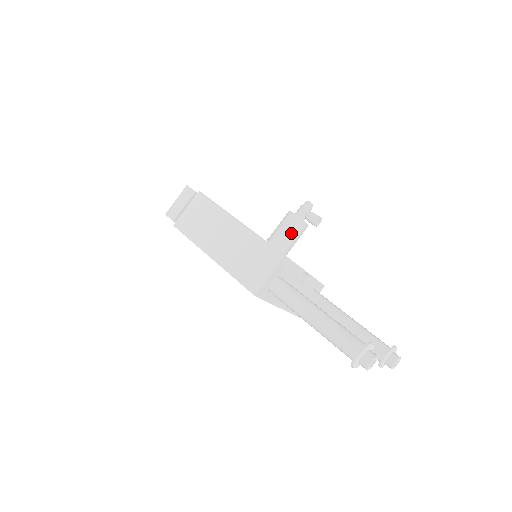
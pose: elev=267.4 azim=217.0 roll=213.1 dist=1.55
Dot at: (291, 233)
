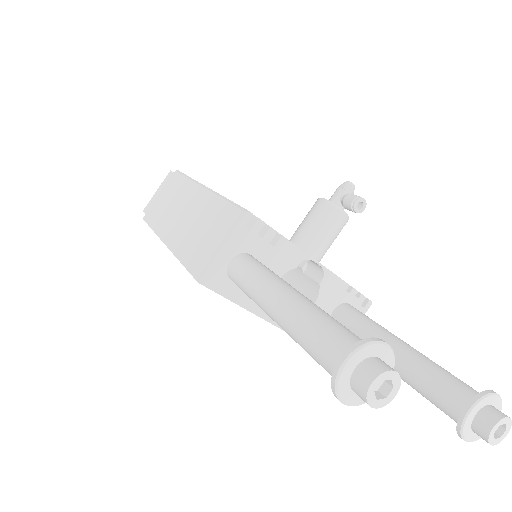
Dot at: (318, 226)
